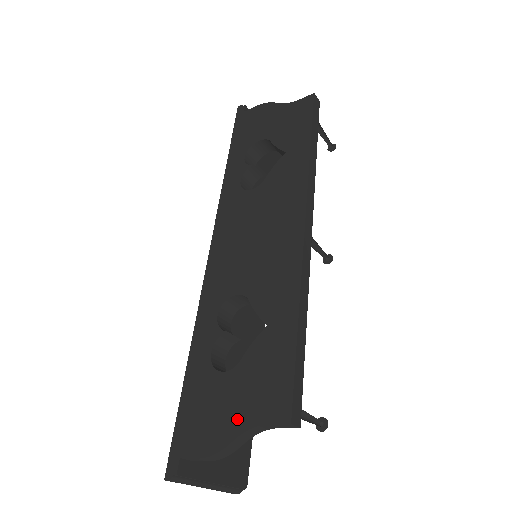
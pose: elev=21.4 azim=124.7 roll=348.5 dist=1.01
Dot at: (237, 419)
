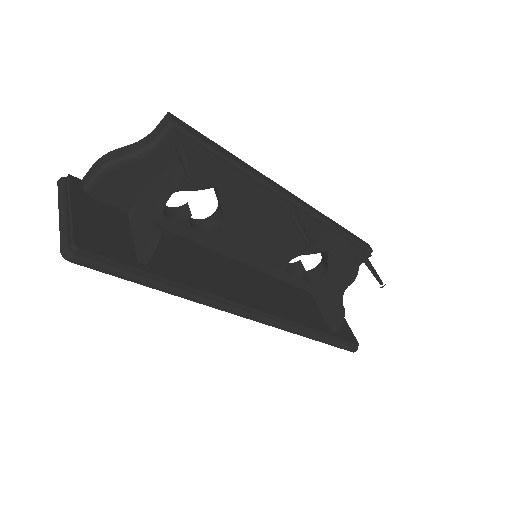
Dot at: occluded
